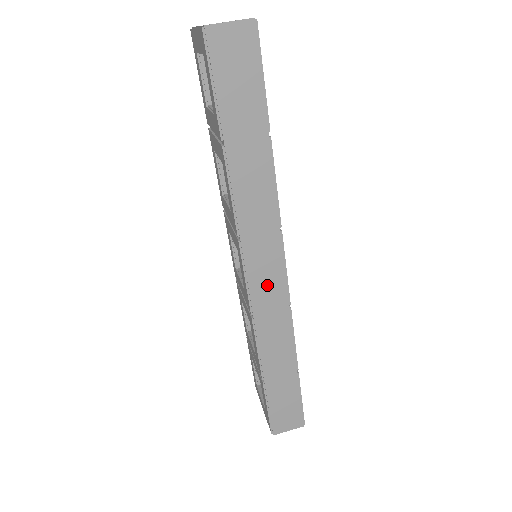
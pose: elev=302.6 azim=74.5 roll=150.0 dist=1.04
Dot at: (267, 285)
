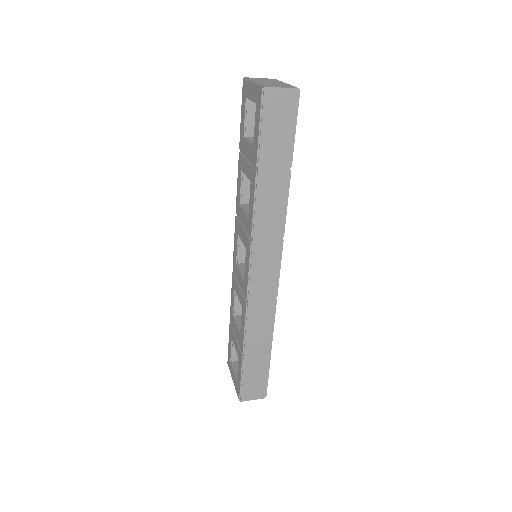
Dot at: (264, 279)
